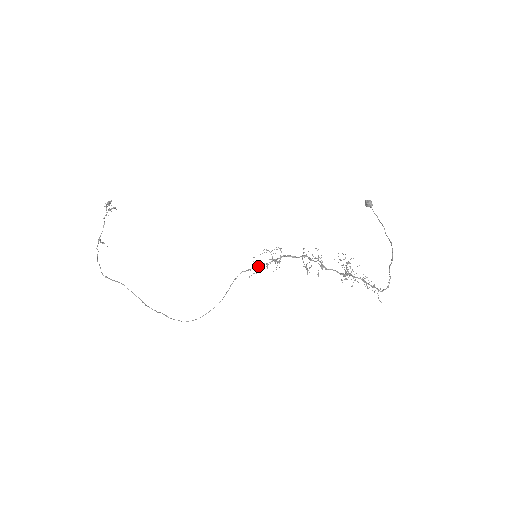
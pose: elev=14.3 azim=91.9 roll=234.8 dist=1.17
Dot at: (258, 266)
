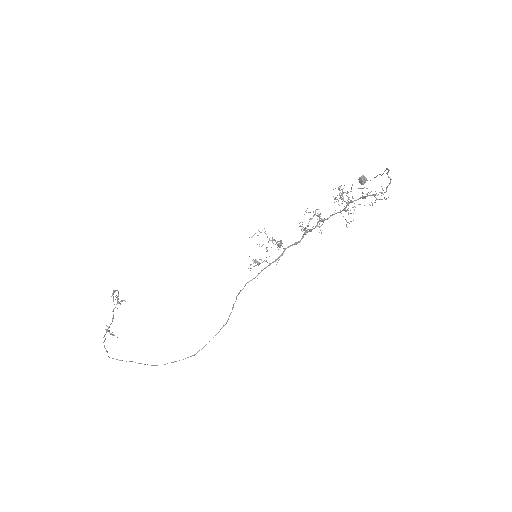
Dot at: (263, 269)
